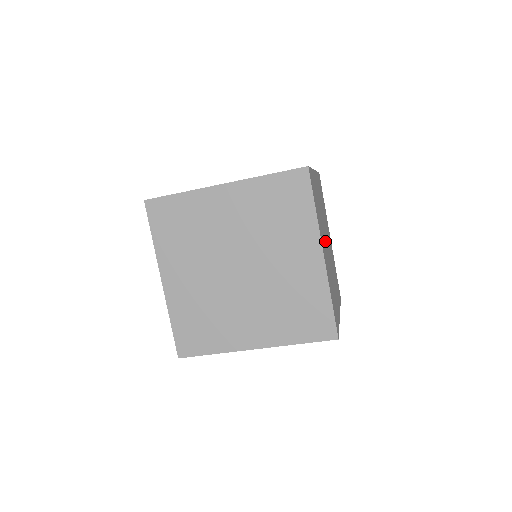
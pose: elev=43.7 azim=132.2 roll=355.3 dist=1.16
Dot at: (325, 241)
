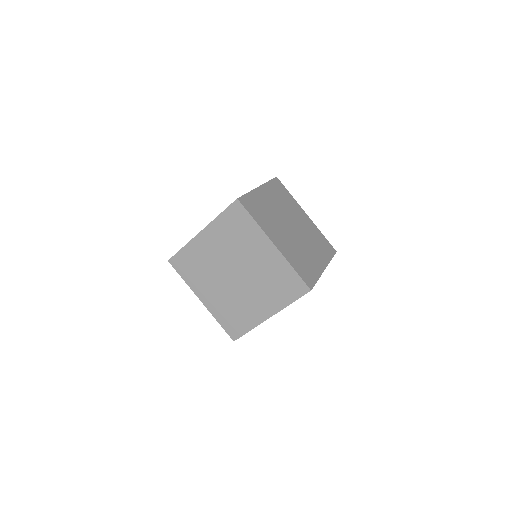
Dot at: (284, 230)
